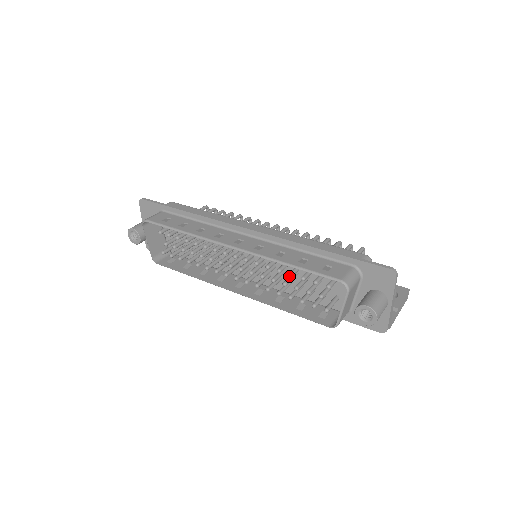
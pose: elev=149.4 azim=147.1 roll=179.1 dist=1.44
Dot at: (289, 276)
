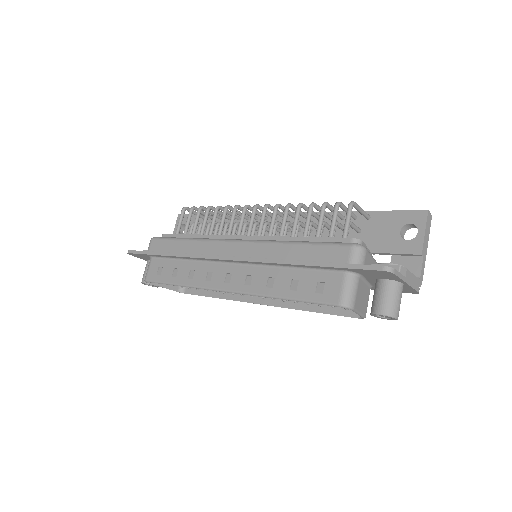
Dot at: occluded
